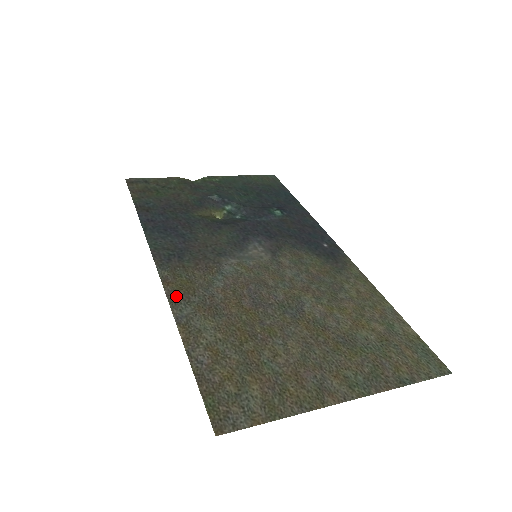
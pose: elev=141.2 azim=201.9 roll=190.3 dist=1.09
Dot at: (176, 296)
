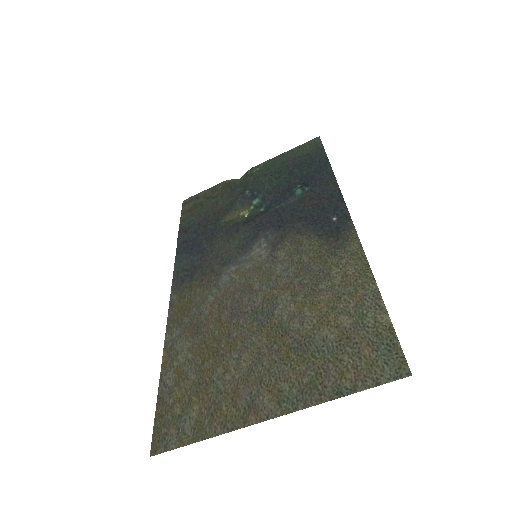
Dot at: (173, 320)
